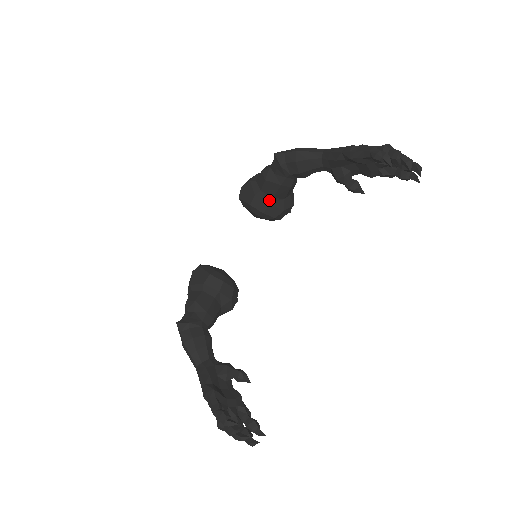
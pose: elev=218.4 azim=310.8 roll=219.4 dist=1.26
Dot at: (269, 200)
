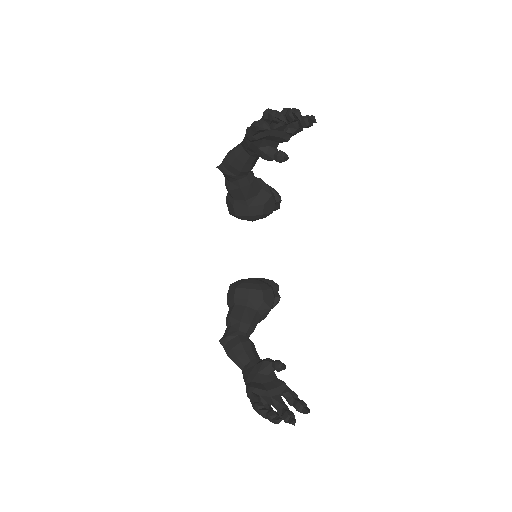
Dot at: (245, 204)
